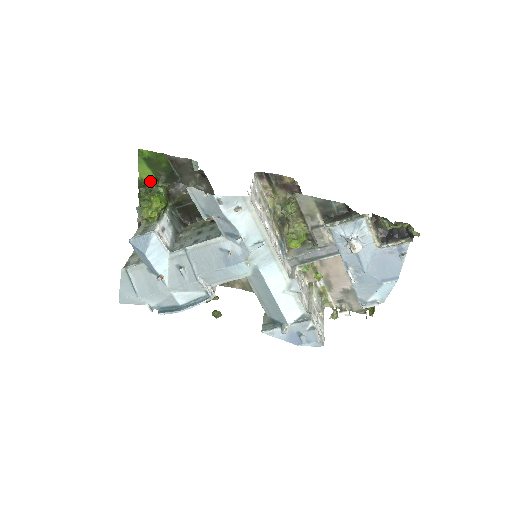
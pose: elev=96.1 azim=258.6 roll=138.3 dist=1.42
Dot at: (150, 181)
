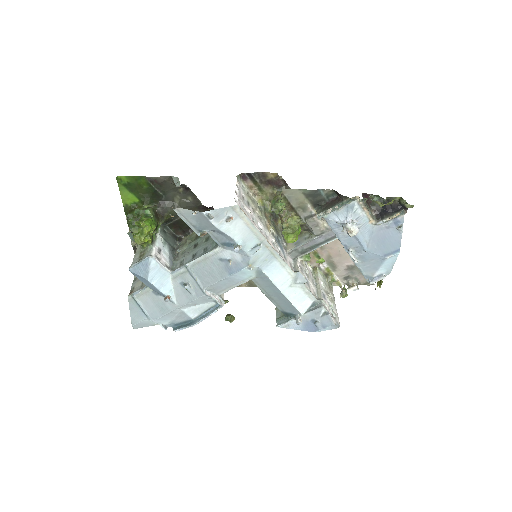
Dot at: (135, 205)
